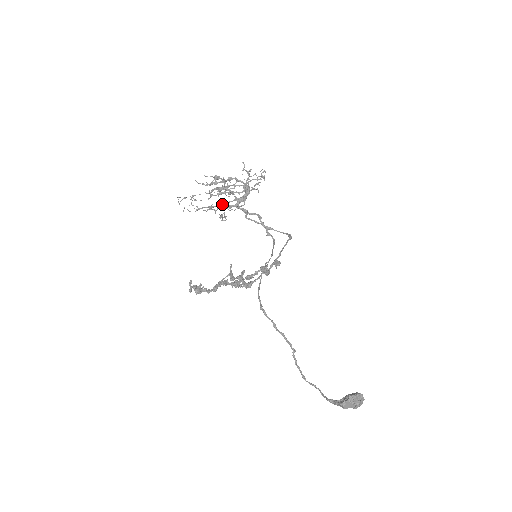
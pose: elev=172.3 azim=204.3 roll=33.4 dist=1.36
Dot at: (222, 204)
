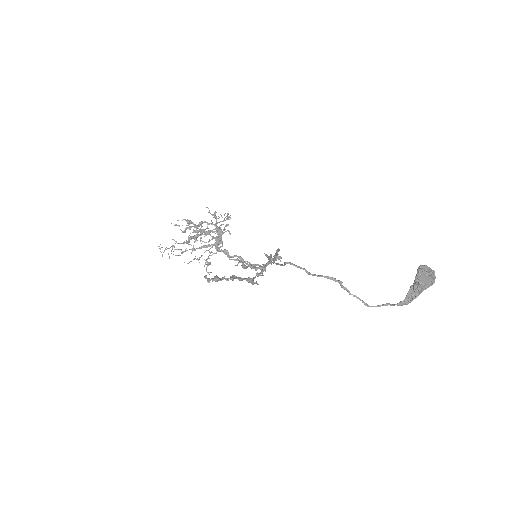
Dot at: (203, 246)
